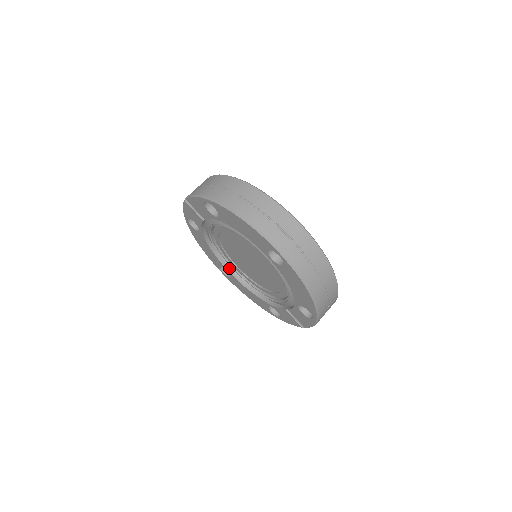
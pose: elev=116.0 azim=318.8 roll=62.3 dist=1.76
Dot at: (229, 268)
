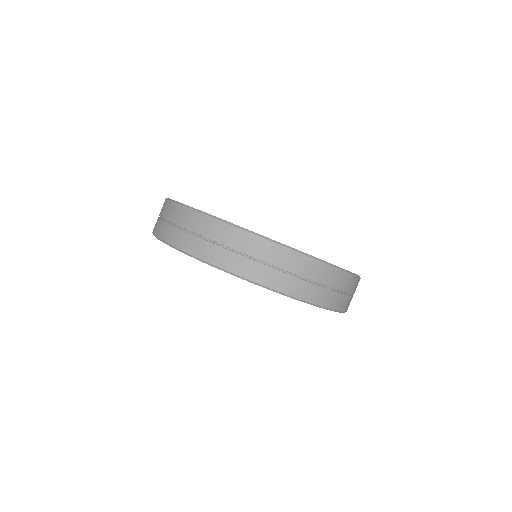
Dot at: occluded
